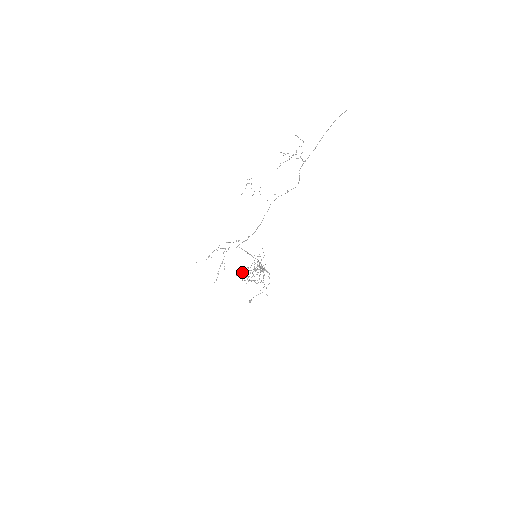
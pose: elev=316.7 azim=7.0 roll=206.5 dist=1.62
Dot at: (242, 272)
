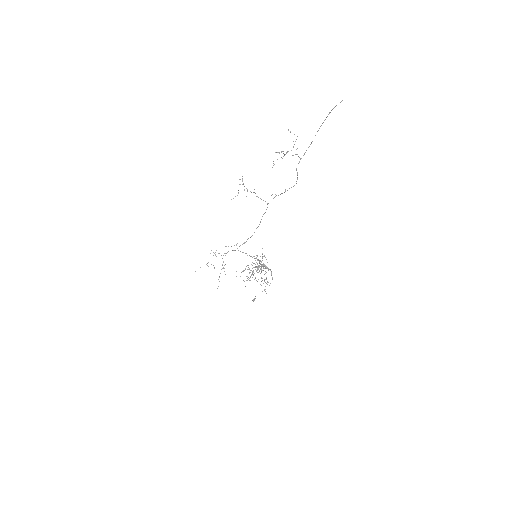
Dot at: occluded
